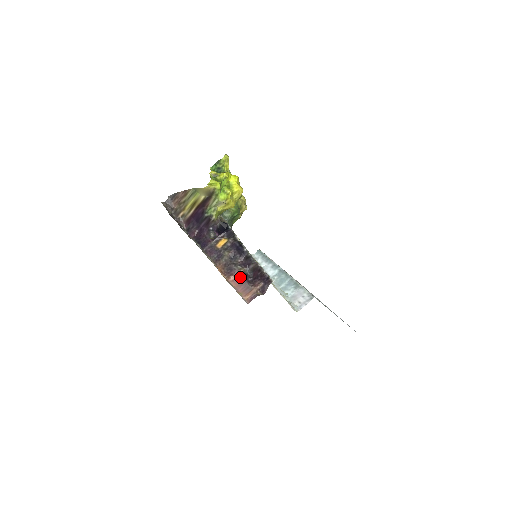
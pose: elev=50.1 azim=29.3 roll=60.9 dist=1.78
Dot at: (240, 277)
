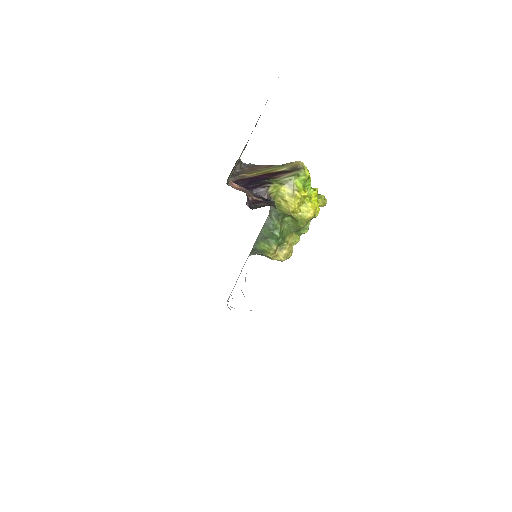
Dot at: (244, 190)
